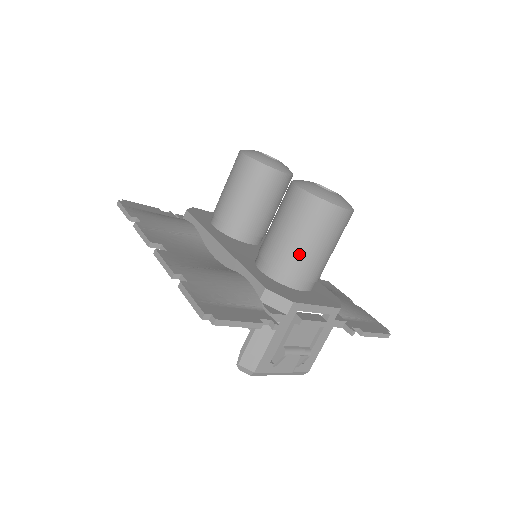
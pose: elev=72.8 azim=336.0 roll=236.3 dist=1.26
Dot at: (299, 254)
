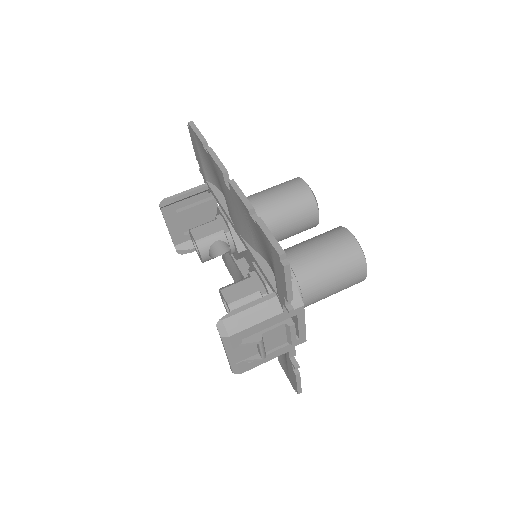
Dot at: (319, 277)
